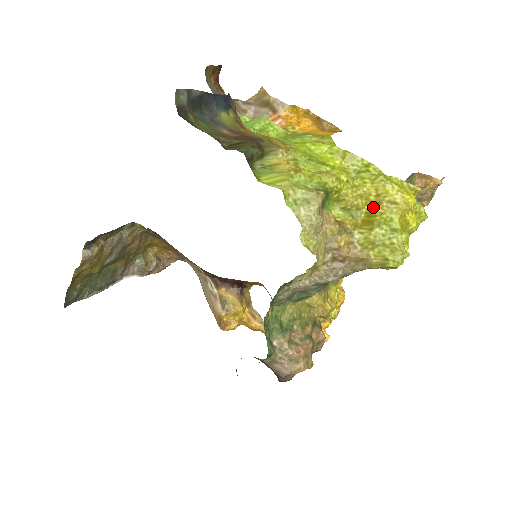
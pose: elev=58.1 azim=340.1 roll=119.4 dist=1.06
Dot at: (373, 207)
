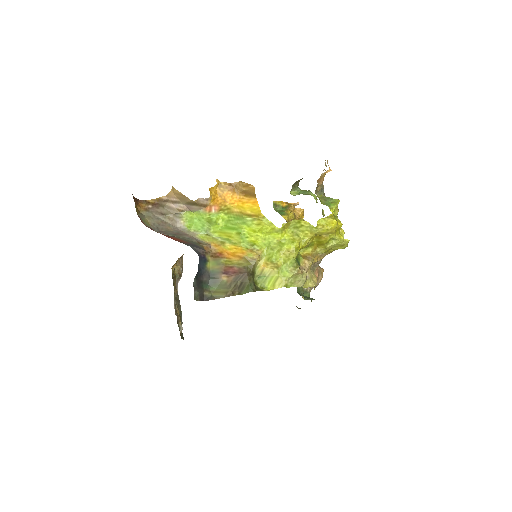
Dot at: (318, 239)
